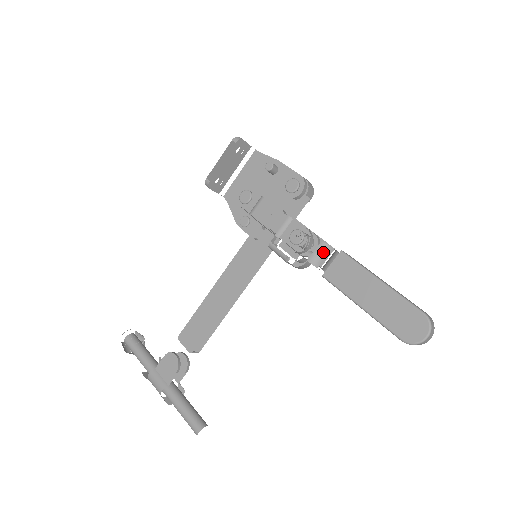
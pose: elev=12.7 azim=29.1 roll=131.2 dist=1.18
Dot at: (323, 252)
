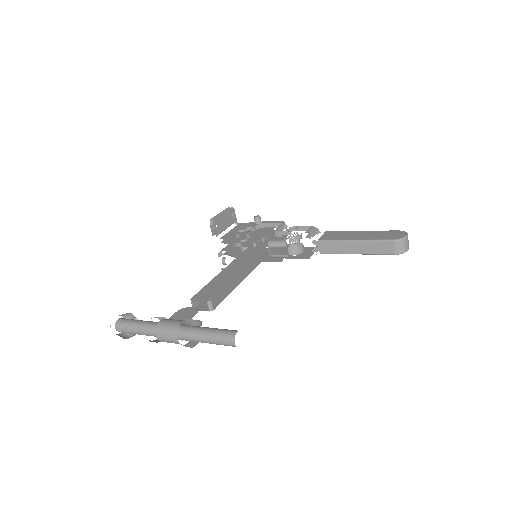
Dot at: (314, 230)
